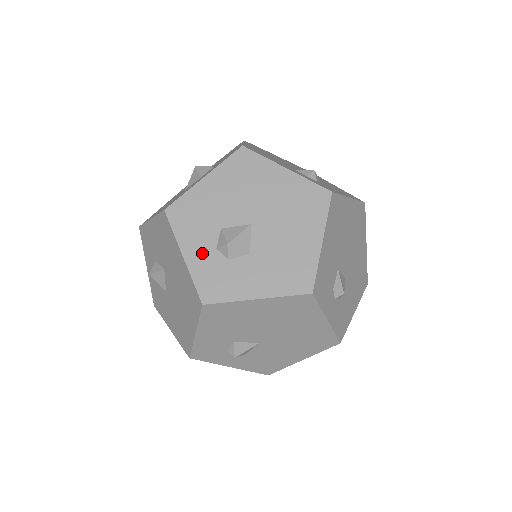
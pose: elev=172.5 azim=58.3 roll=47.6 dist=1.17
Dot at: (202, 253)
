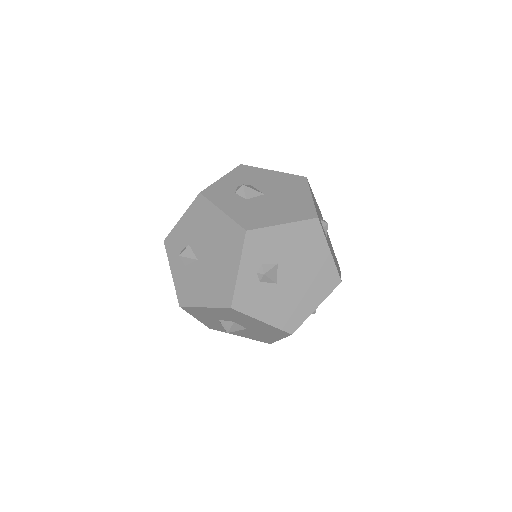
Dot at: (230, 183)
